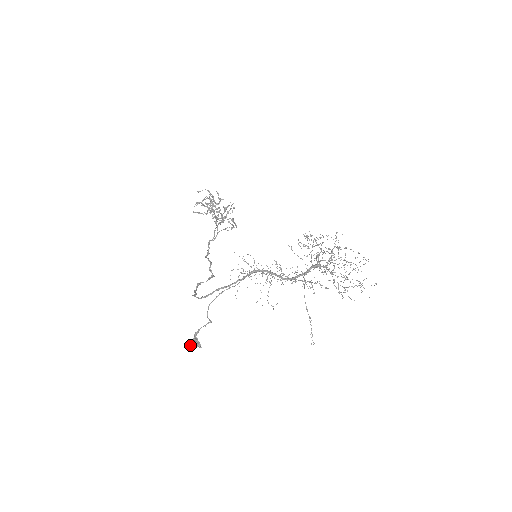
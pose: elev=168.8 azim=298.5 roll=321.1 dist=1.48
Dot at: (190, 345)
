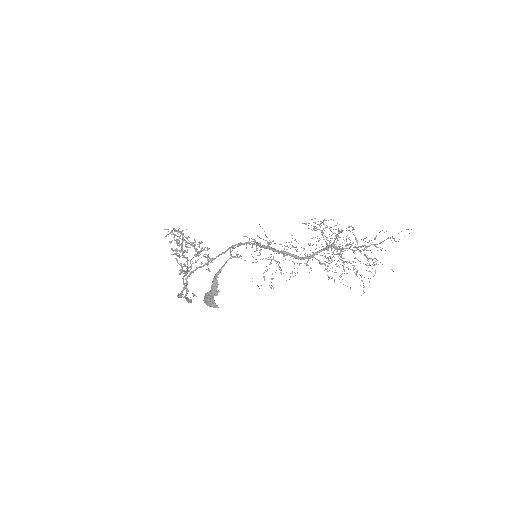
Dot at: (205, 296)
